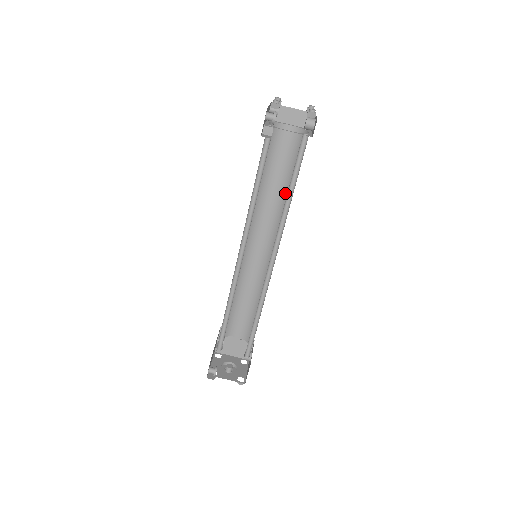
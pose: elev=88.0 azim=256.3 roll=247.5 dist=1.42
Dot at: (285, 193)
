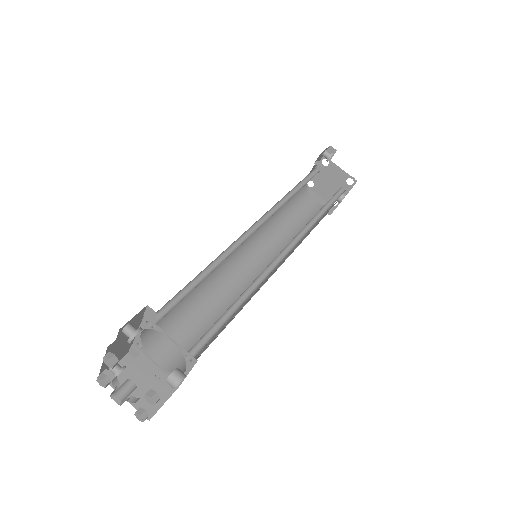
Dot at: occluded
